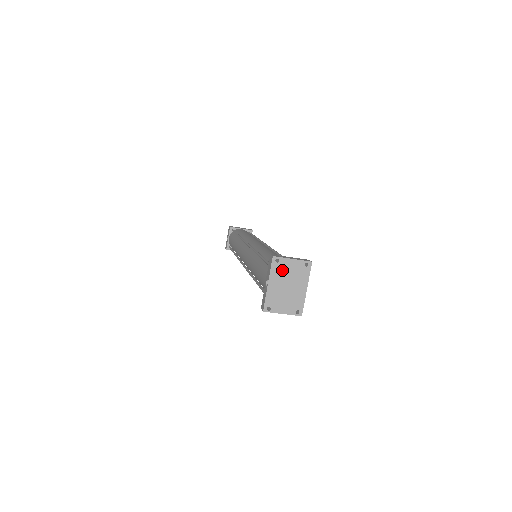
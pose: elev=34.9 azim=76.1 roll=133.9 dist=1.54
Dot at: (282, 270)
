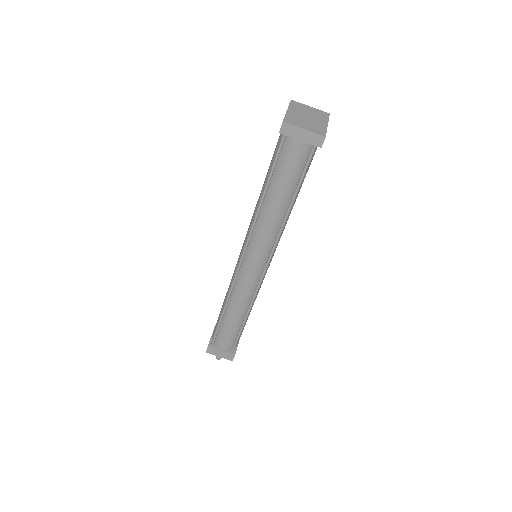
Dot at: (301, 108)
